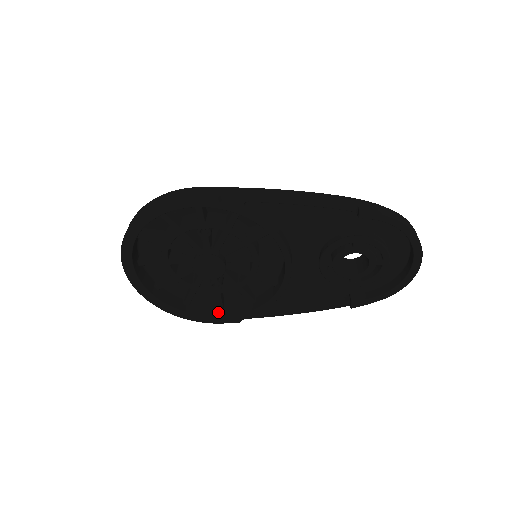
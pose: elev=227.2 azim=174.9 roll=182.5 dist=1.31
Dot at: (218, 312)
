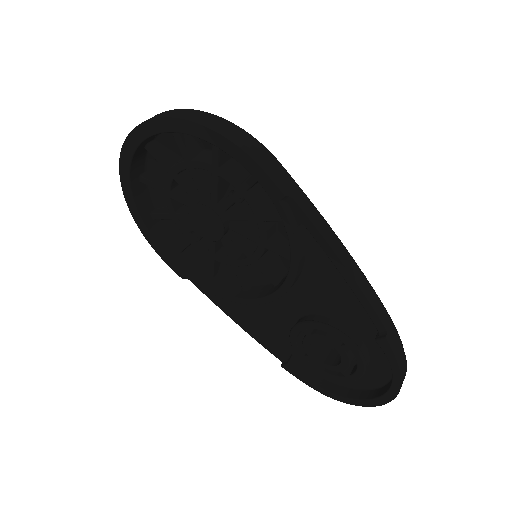
Dot at: (173, 251)
